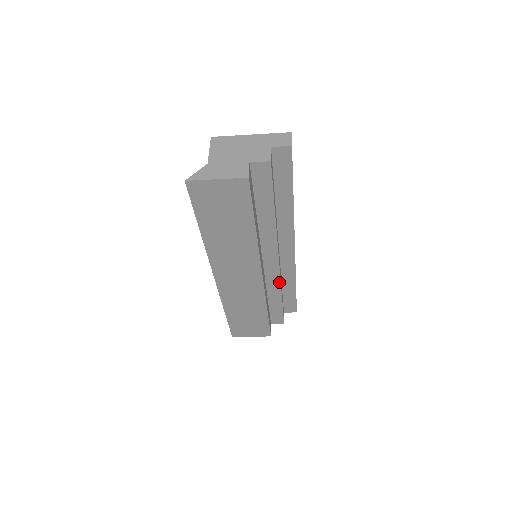
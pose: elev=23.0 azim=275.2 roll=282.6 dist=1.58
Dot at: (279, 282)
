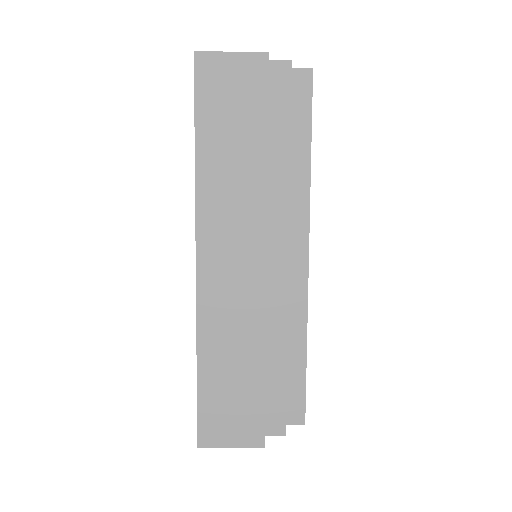
Dot at: (286, 308)
